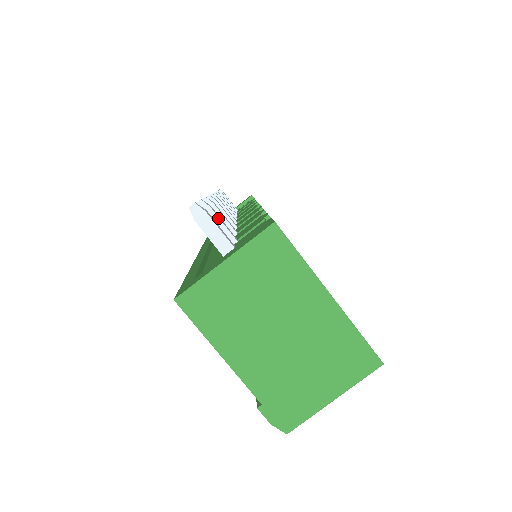
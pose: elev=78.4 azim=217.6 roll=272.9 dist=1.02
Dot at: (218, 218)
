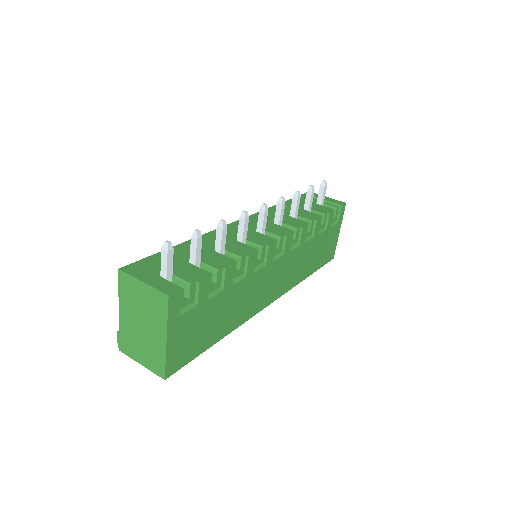
Dot at: (196, 247)
